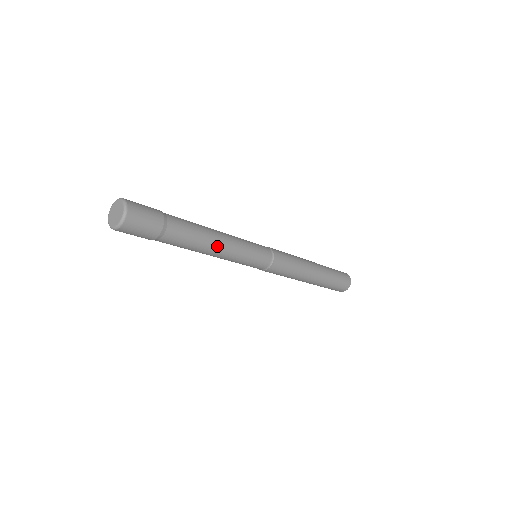
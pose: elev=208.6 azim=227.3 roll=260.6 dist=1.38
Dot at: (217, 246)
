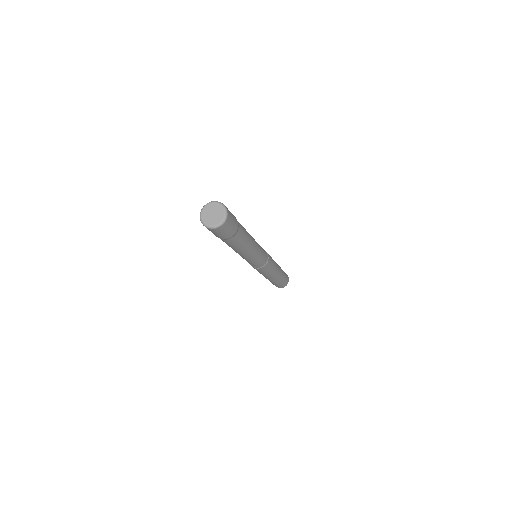
Dot at: (252, 244)
